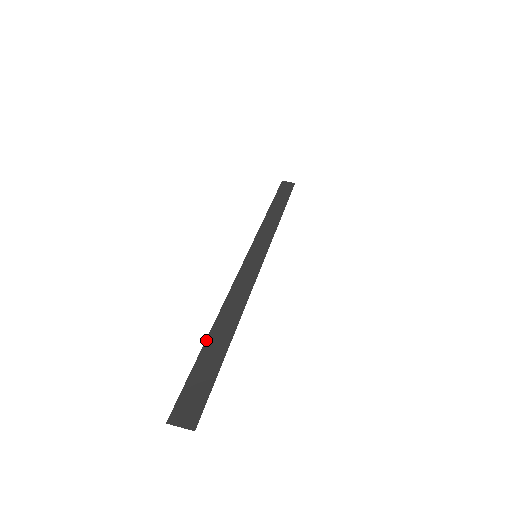
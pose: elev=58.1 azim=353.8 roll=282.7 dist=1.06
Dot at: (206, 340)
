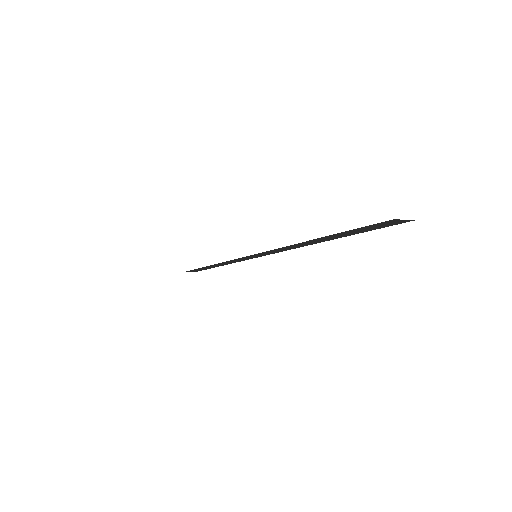
Dot at: (323, 237)
